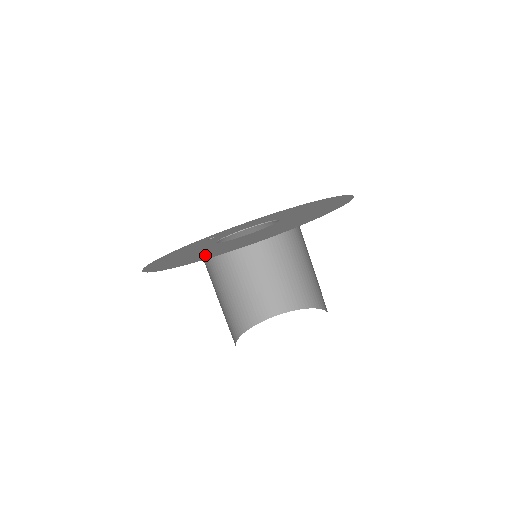
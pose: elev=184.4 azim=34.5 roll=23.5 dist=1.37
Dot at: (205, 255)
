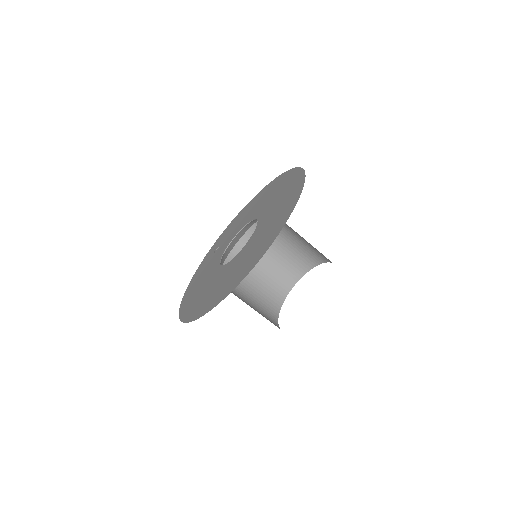
Dot at: (215, 296)
